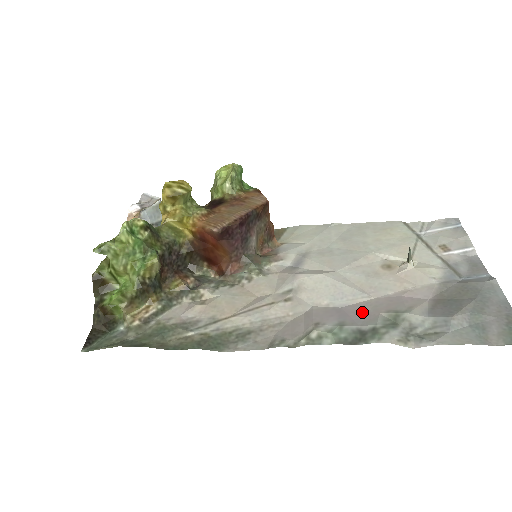
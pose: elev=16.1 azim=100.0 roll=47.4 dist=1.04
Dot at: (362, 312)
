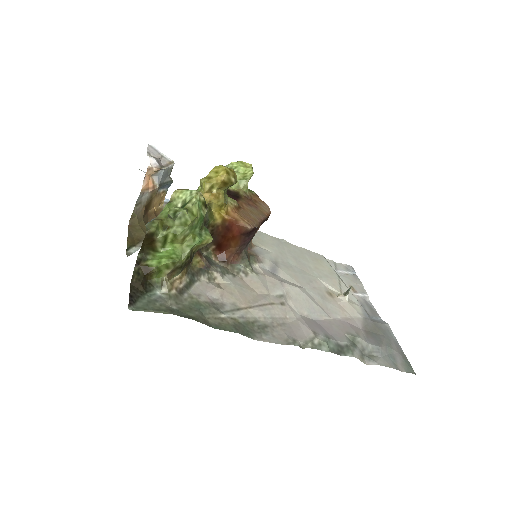
Dot at: (332, 329)
